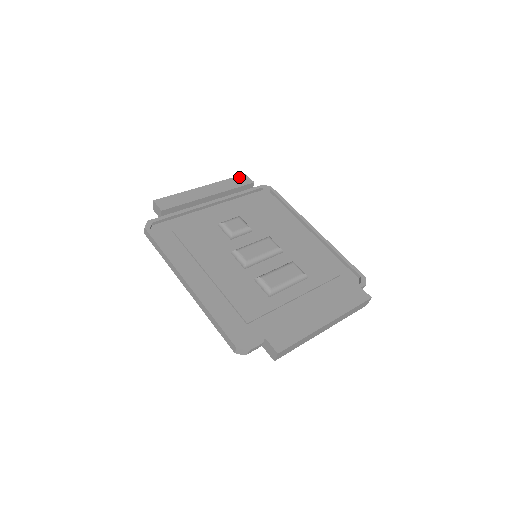
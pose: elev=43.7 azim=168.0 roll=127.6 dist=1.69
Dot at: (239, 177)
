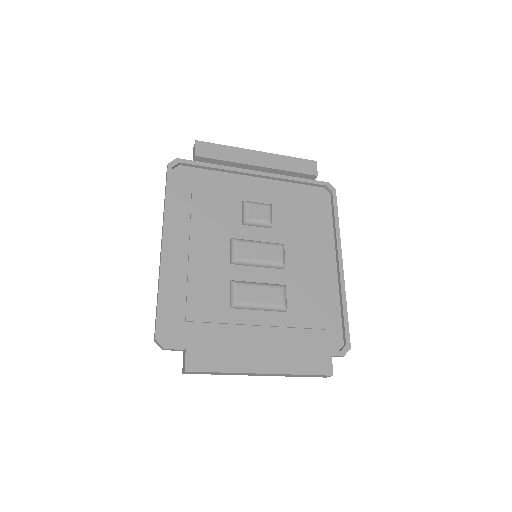
Dot at: (306, 161)
